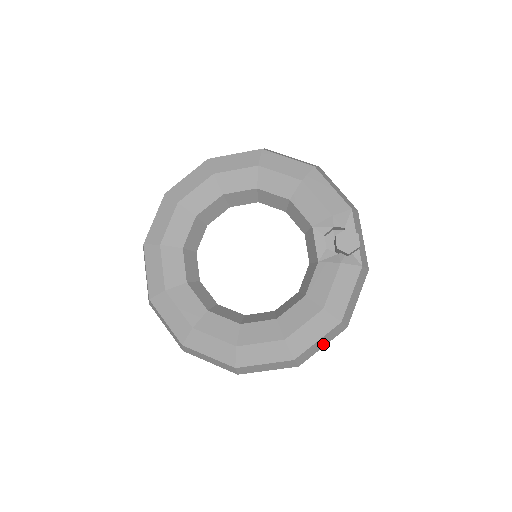
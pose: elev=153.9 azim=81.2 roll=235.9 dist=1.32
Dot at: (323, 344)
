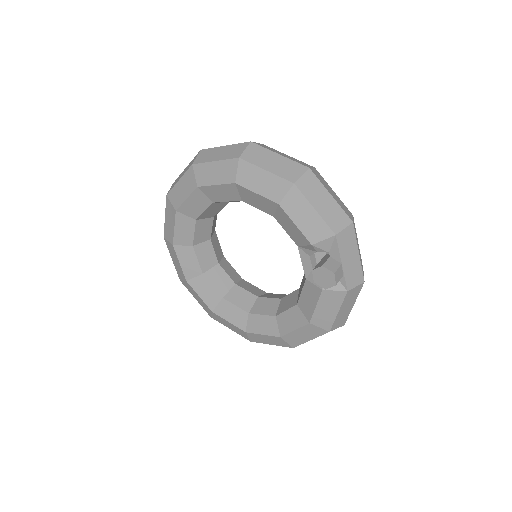
Dot at: occluded
